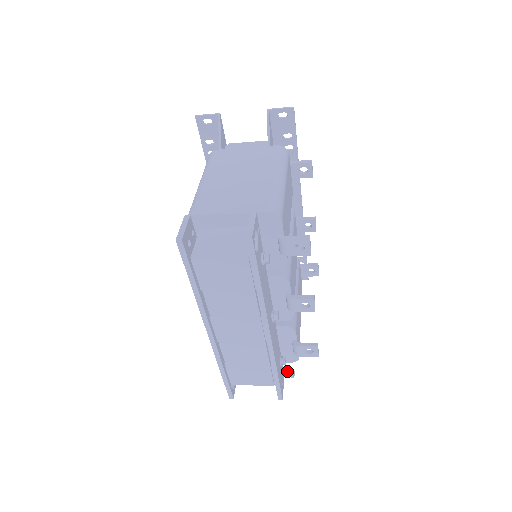
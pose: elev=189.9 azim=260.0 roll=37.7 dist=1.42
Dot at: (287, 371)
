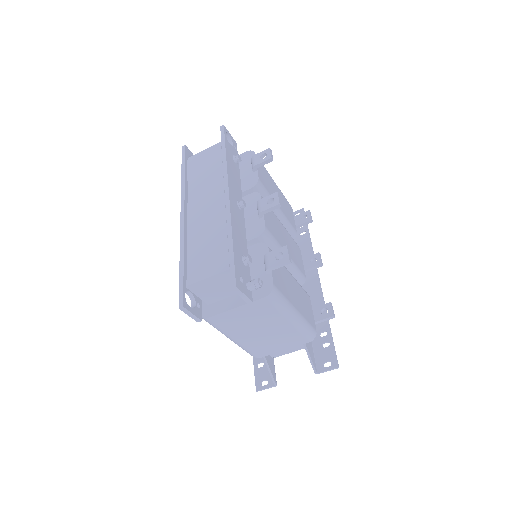
Dot at: (253, 280)
